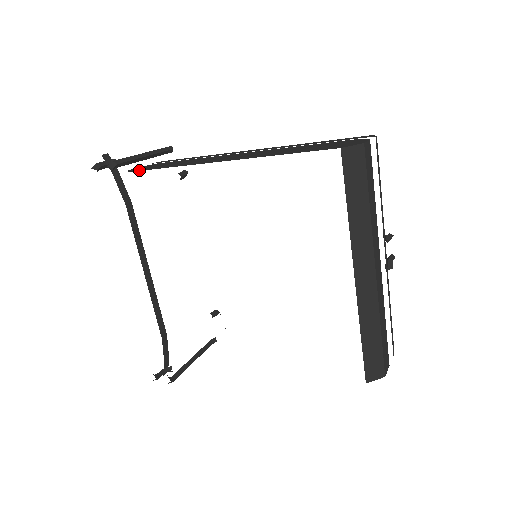
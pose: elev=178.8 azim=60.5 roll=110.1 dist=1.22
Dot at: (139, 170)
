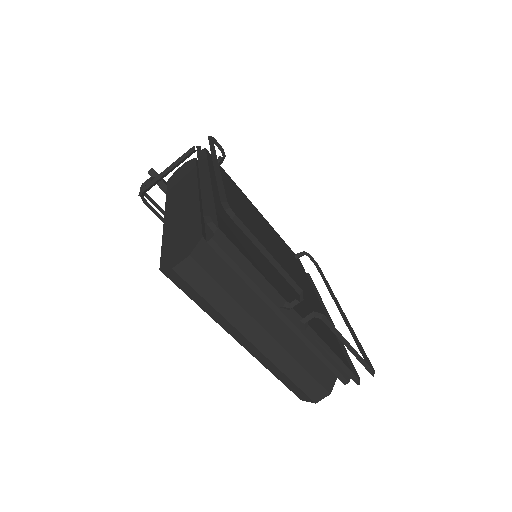
Dot at: (169, 182)
